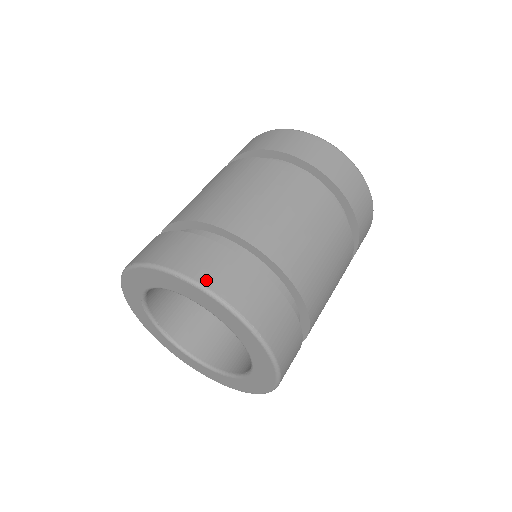
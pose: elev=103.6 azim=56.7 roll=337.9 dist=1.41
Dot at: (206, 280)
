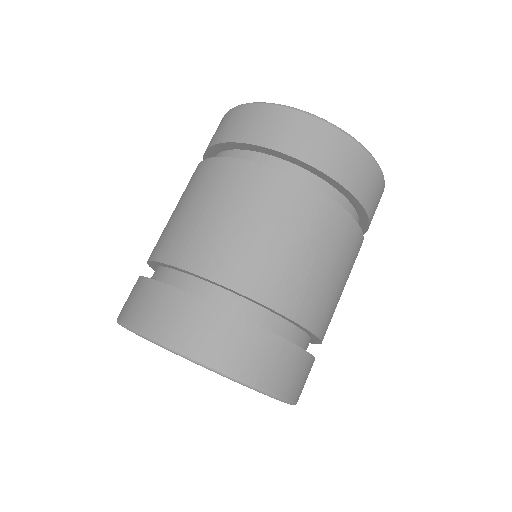
Dot at: (166, 337)
